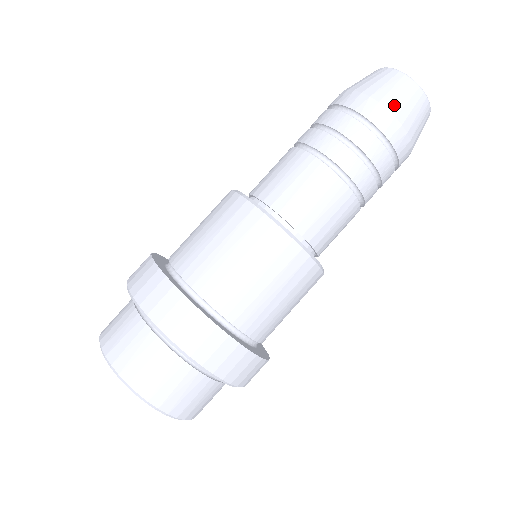
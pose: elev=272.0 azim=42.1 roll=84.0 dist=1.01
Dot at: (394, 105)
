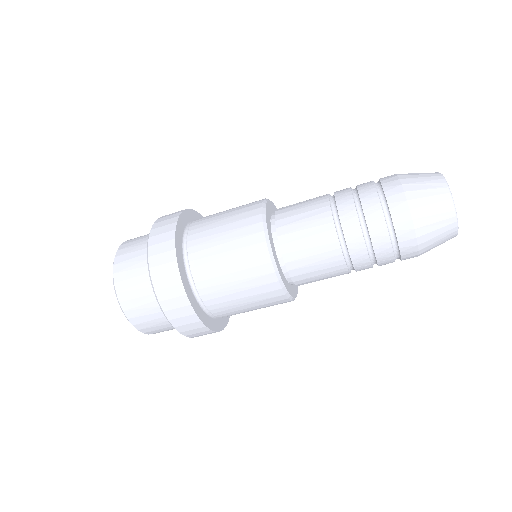
Dot at: (426, 251)
